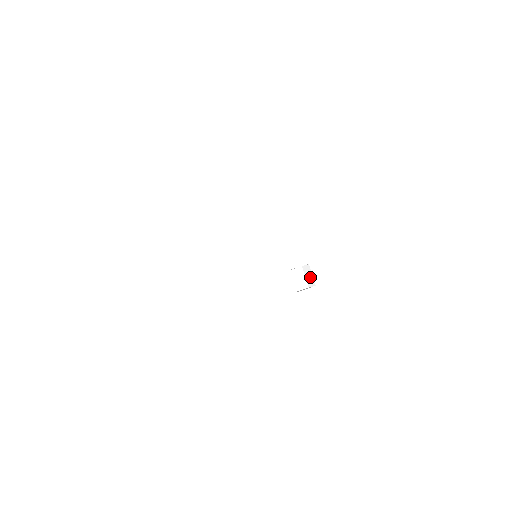
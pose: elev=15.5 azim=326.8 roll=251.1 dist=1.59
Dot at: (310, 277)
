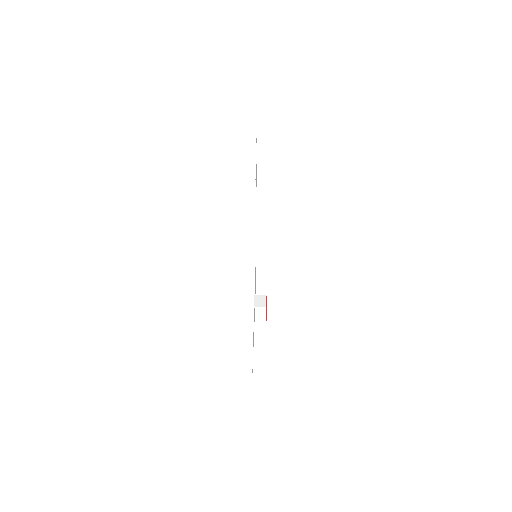
Dot at: (261, 320)
